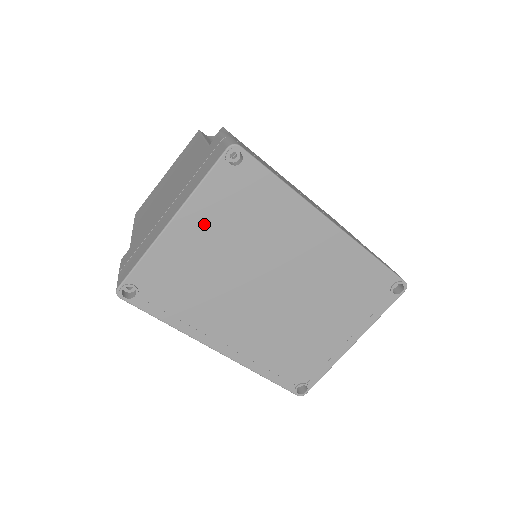
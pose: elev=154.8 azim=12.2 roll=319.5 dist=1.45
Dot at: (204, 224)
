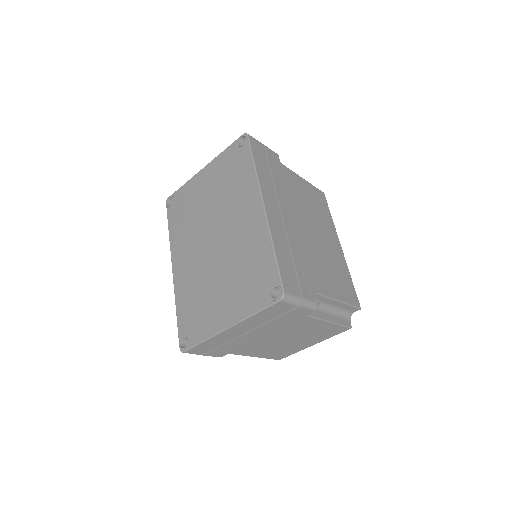
Dot at: (212, 176)
